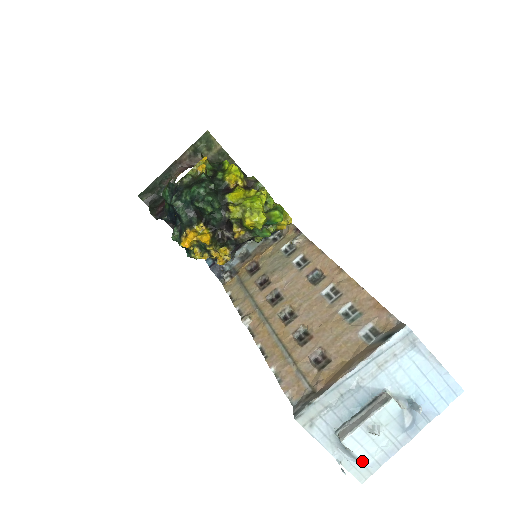
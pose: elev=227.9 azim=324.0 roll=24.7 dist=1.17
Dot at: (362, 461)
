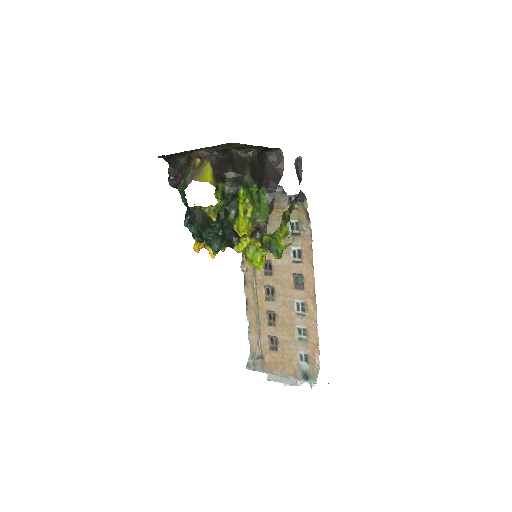
Dot at: occluded
